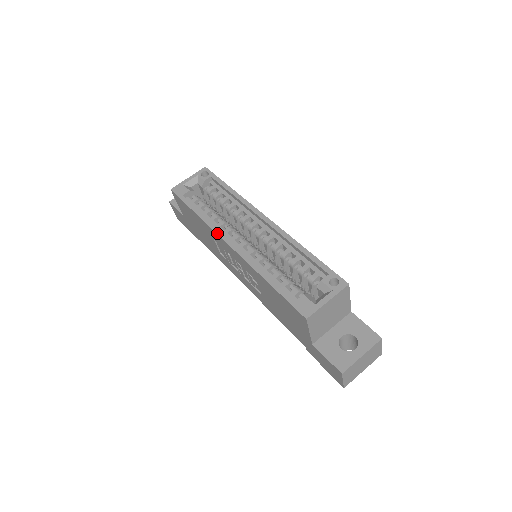
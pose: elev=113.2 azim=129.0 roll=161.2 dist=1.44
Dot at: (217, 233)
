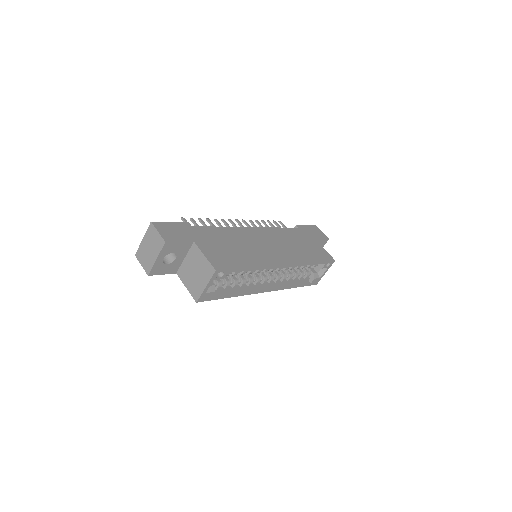
Dot at: occluded
